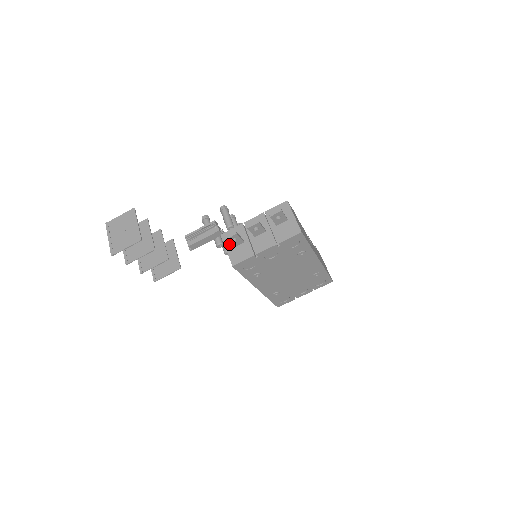
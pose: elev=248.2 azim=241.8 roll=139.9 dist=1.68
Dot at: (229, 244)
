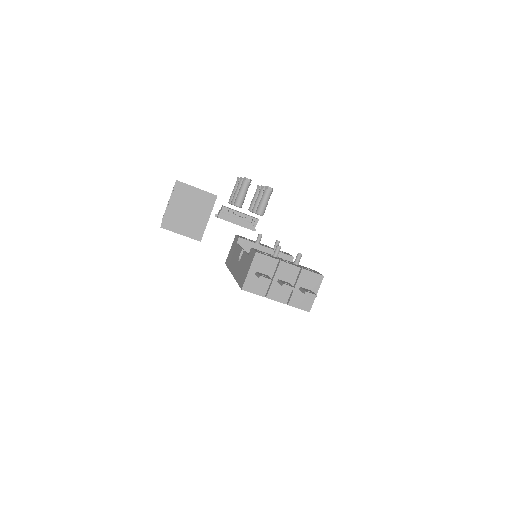
Dot at: (255, 268)
